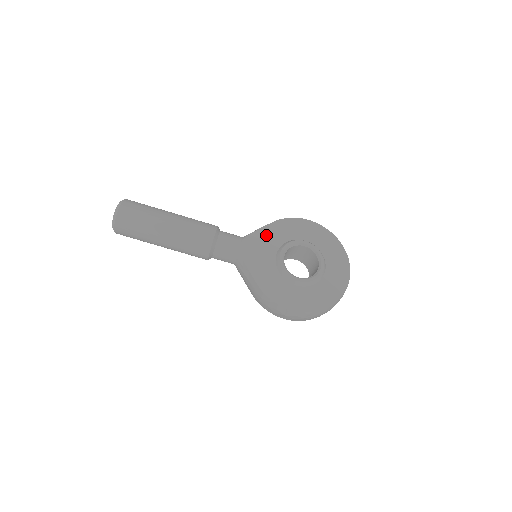
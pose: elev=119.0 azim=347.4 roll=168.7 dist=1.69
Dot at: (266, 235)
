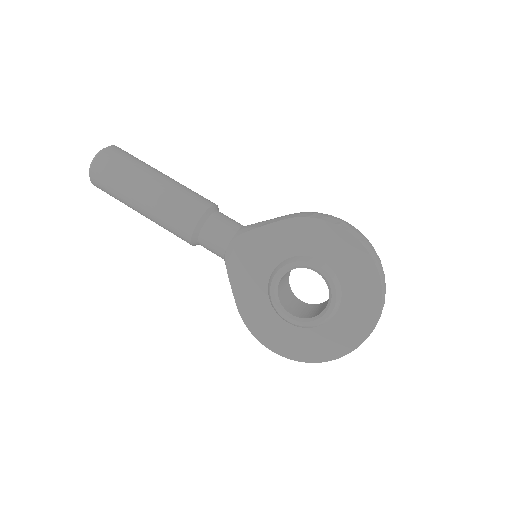
Dot at: (266, 239)
